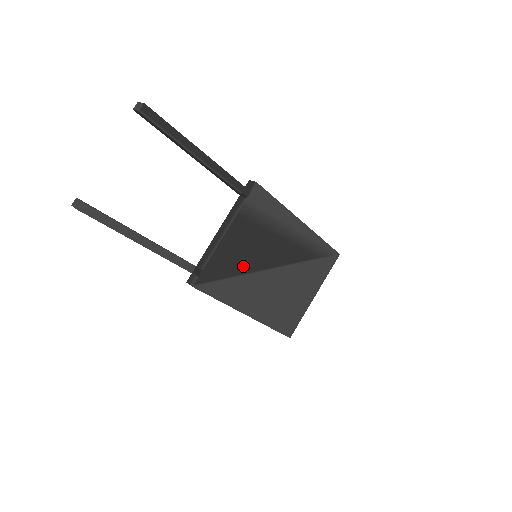
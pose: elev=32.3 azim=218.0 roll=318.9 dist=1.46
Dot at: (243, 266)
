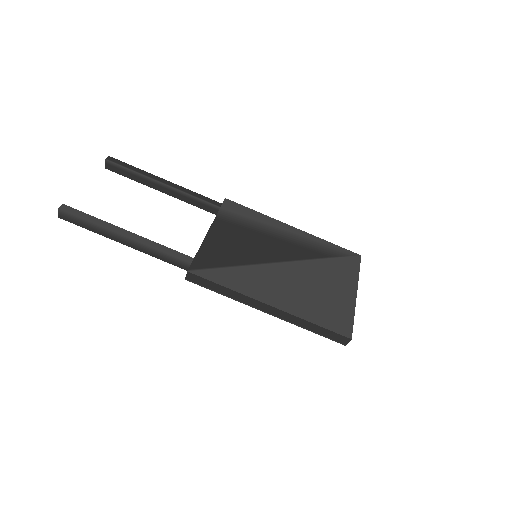
Dot at: (241, 258)
